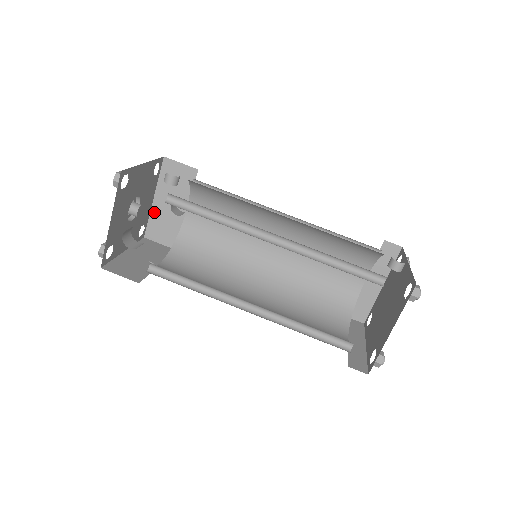
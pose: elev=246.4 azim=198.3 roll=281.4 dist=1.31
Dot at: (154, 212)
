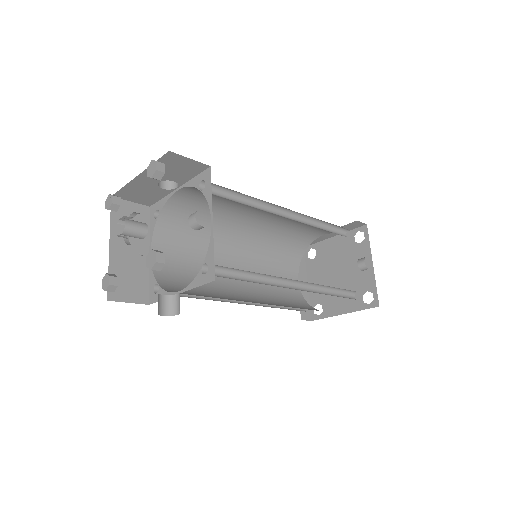
Dot at: (133, 184)
